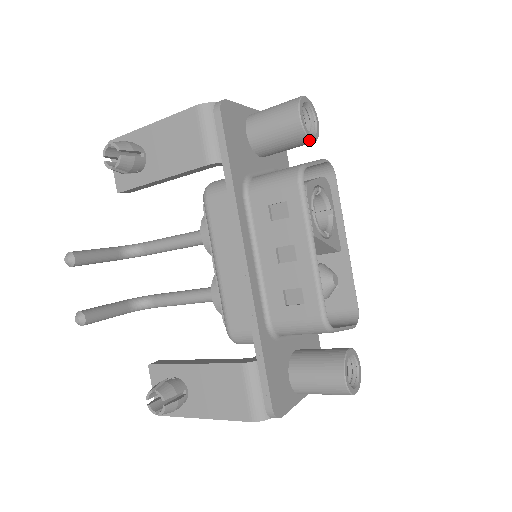
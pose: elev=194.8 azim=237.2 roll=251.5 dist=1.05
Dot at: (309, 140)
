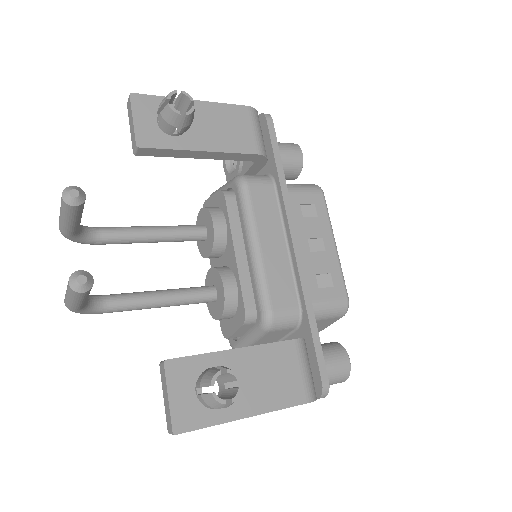
Dot at: occluded
